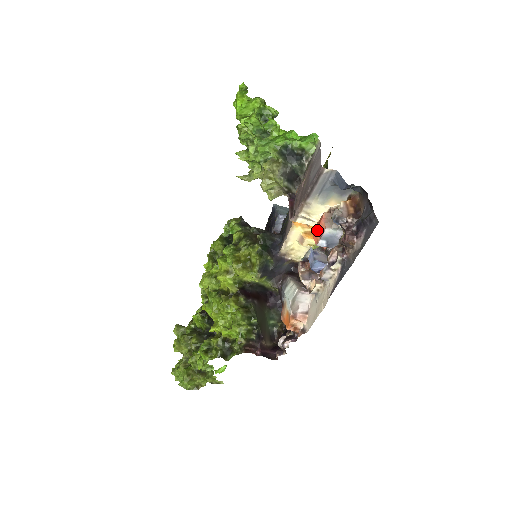
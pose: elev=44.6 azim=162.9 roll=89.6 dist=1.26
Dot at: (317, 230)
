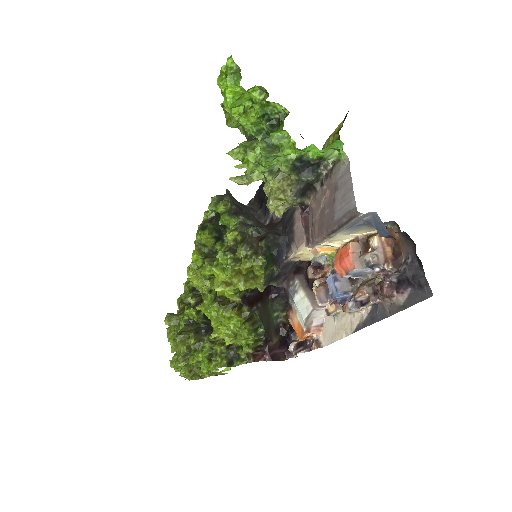
Dot at: (341, 263)
